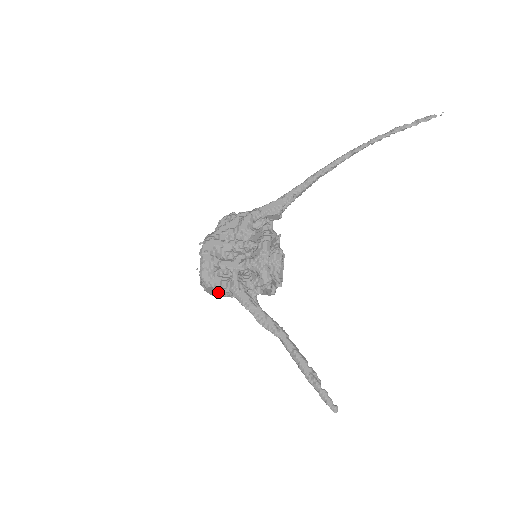
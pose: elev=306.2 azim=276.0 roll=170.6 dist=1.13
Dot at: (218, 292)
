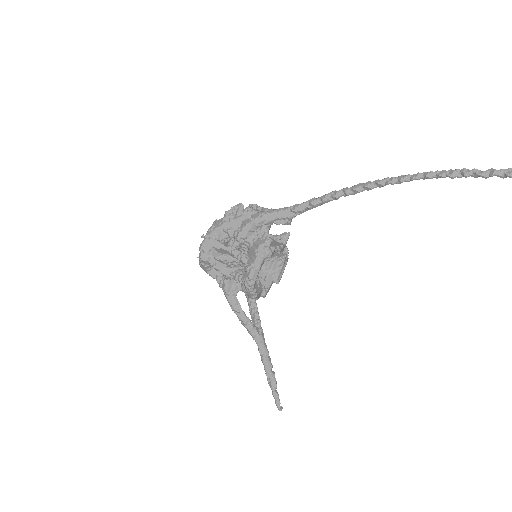
Dot at: occluded
